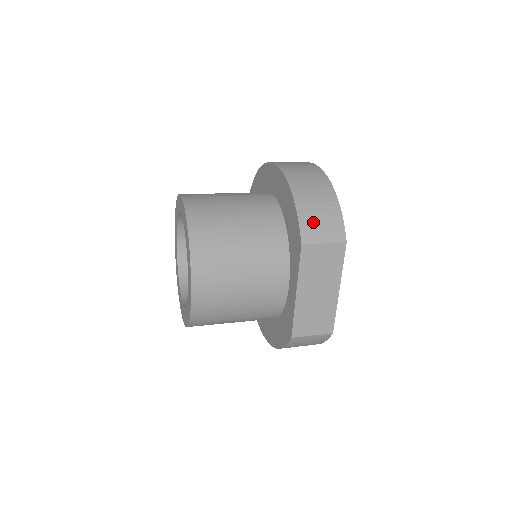
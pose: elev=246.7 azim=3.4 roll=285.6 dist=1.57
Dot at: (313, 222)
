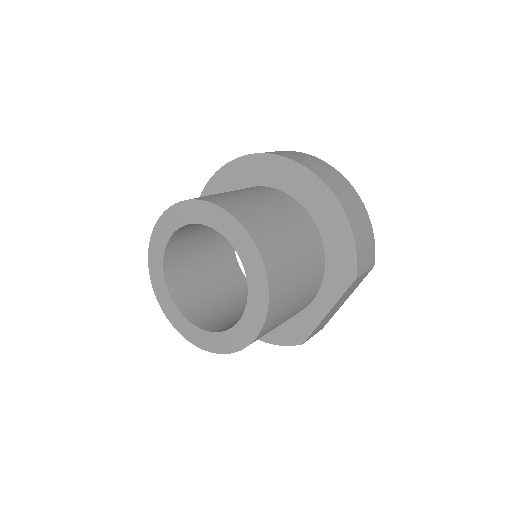
Dot at: (363, 254)
